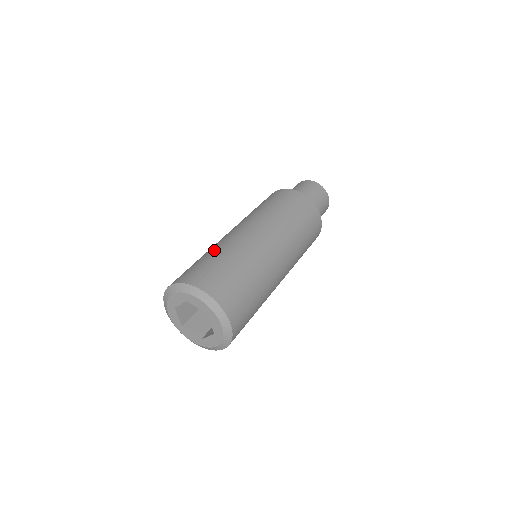
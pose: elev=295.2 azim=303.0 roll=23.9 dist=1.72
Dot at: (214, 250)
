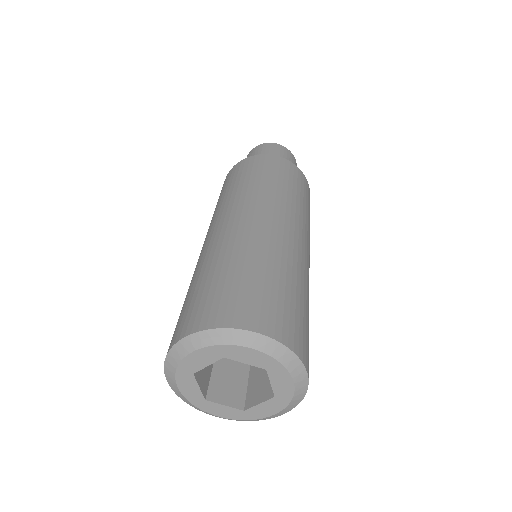
Dot at: (222, 259)
